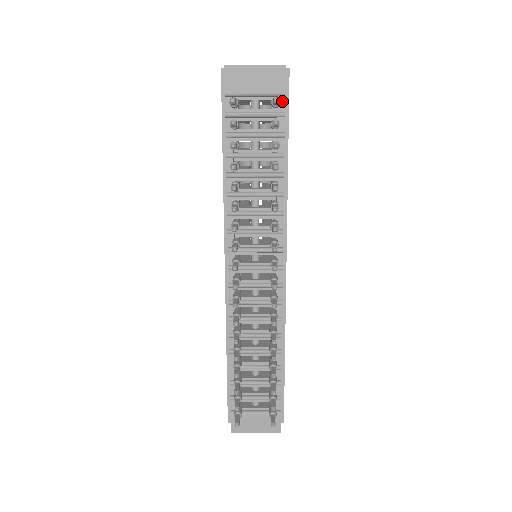
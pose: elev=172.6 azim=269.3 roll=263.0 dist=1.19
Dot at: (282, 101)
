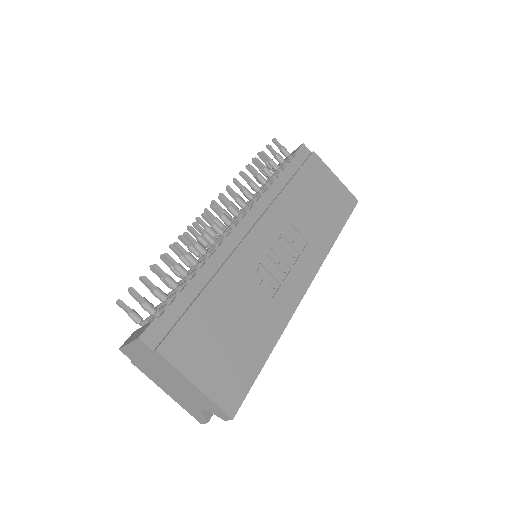
Dot at: (295, 156)
